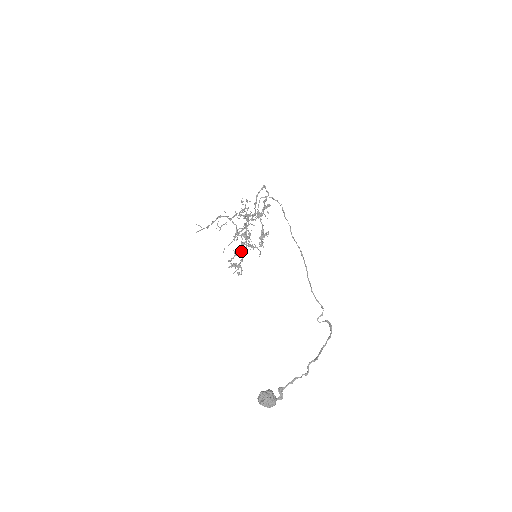
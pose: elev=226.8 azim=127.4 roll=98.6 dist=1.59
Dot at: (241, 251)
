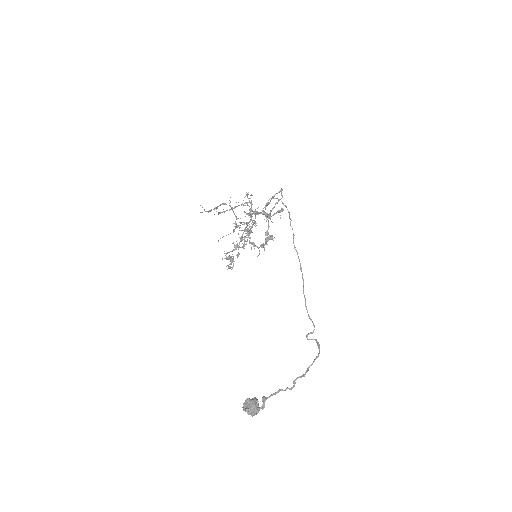
Dot at: occluded
